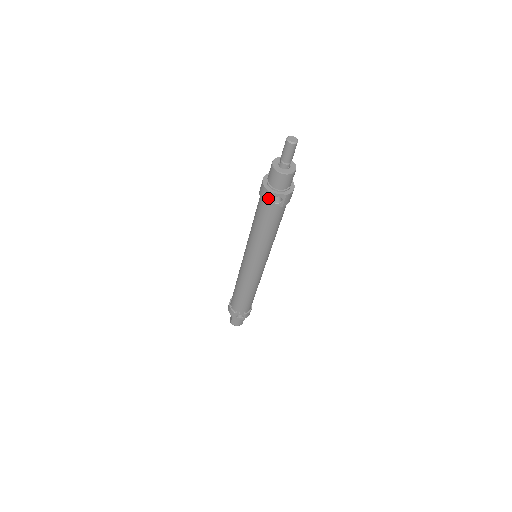
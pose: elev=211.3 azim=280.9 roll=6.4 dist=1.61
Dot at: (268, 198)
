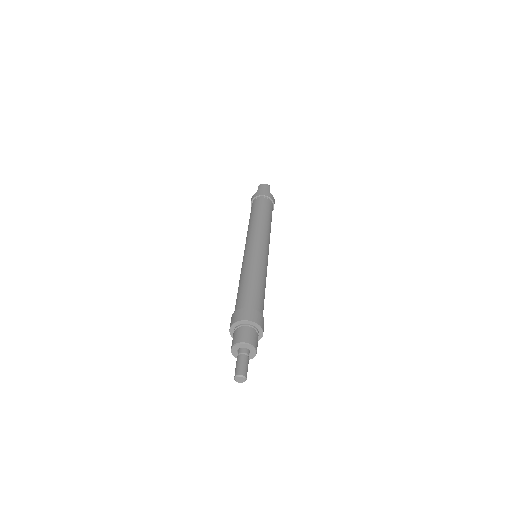
Dot at: occluded
